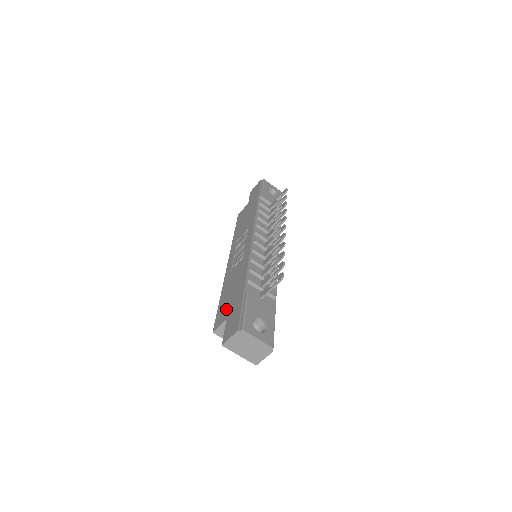
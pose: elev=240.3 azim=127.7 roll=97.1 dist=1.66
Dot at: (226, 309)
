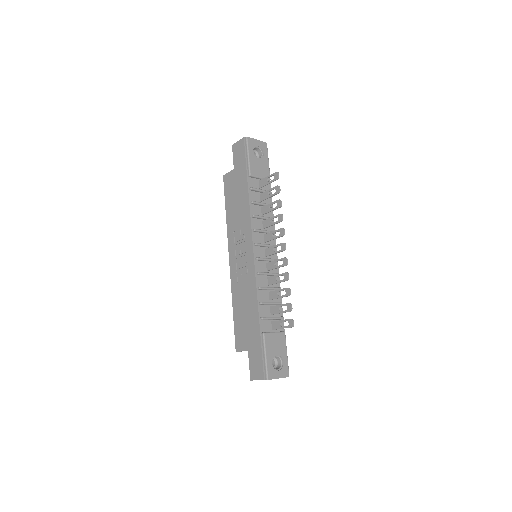
Dot at: (244, 337)
